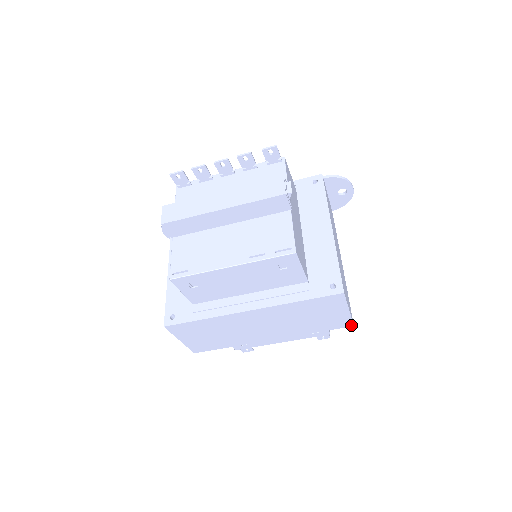
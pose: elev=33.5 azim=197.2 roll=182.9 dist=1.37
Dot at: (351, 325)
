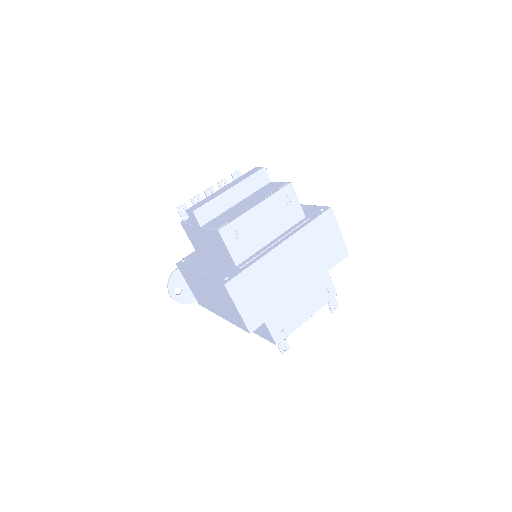
Dot at: (347, 254)
